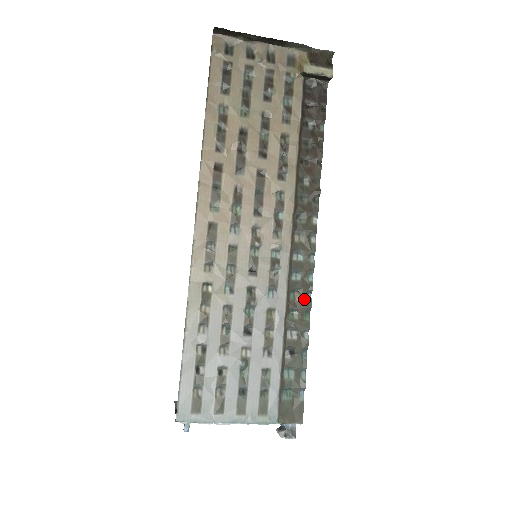
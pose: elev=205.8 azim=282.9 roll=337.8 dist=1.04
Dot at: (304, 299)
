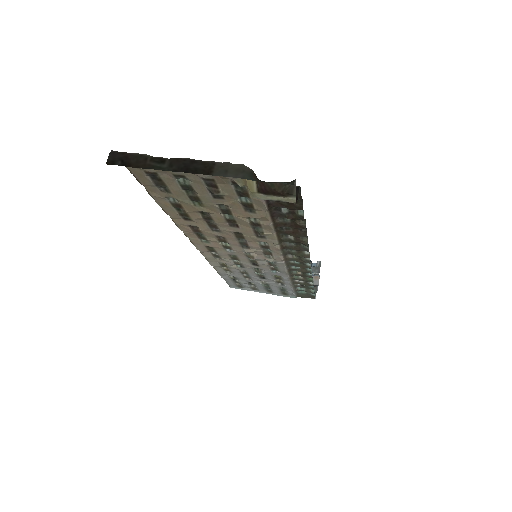
Dot at: (305, 275)
